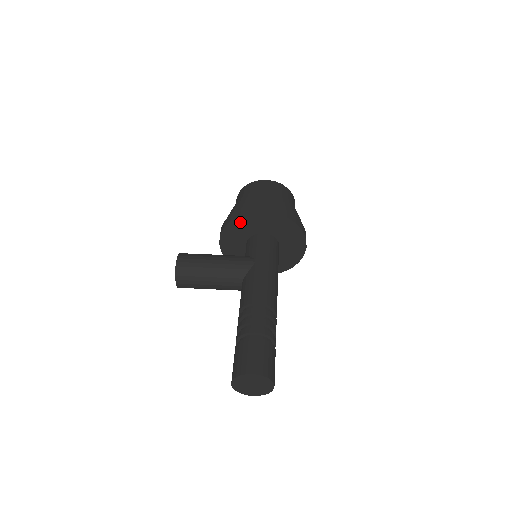
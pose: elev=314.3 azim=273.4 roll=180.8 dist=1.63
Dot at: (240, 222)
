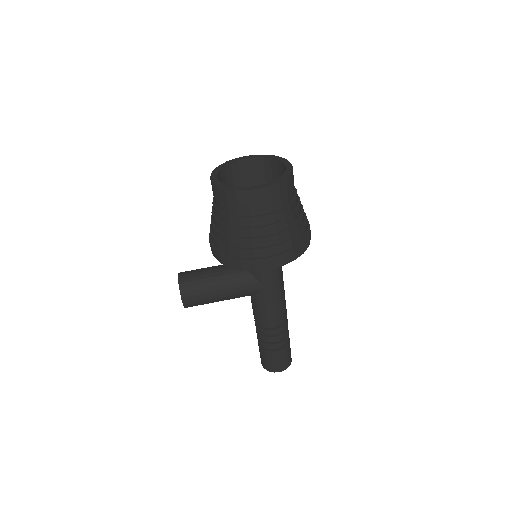
Dot at: occluded
